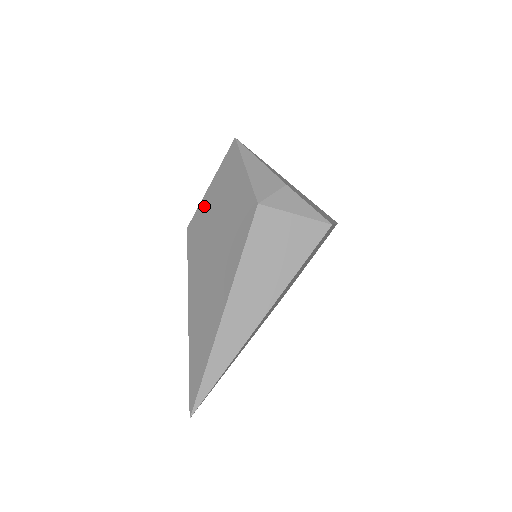
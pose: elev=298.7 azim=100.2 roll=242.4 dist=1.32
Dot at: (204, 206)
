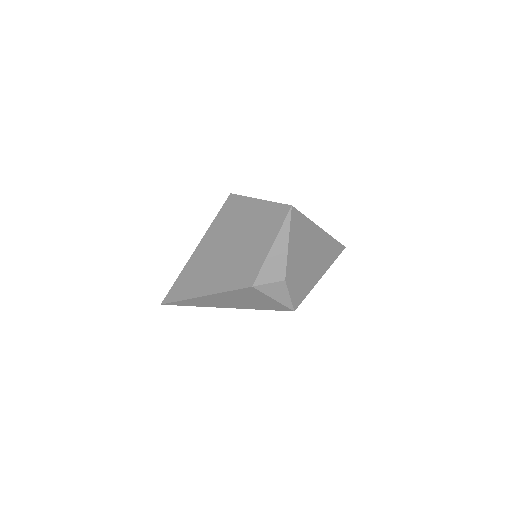
Dot at: (245, 206)
